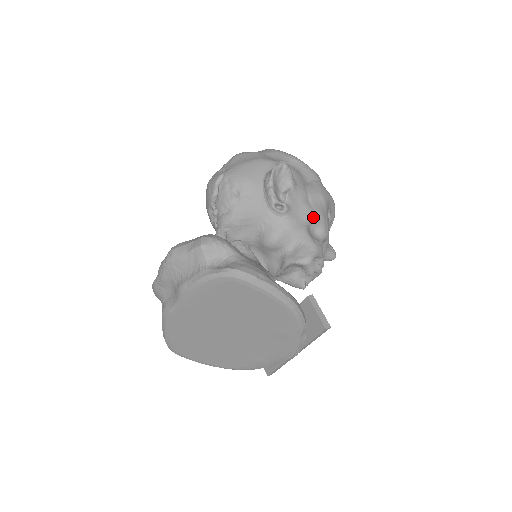
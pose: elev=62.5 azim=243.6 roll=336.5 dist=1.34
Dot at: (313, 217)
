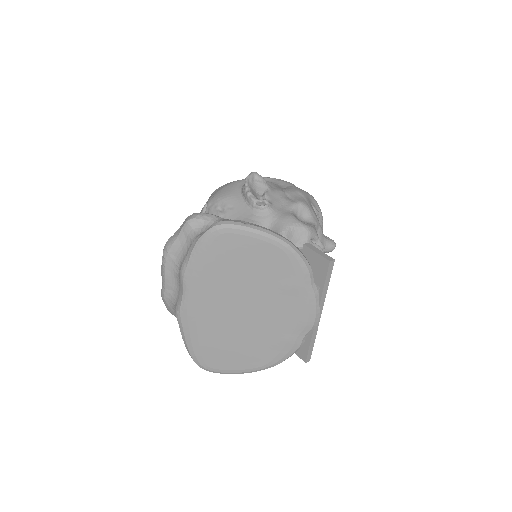
Dot at: (296, 206)
